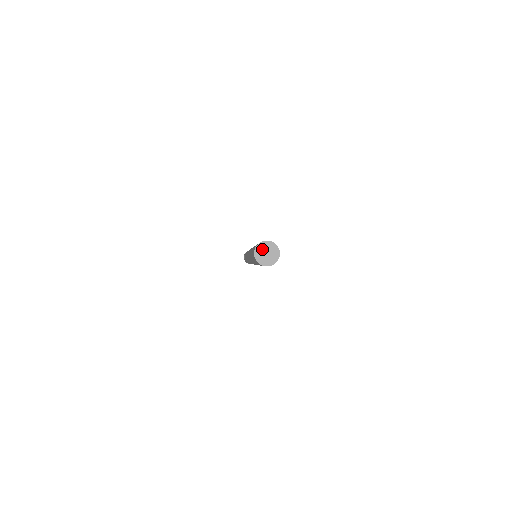
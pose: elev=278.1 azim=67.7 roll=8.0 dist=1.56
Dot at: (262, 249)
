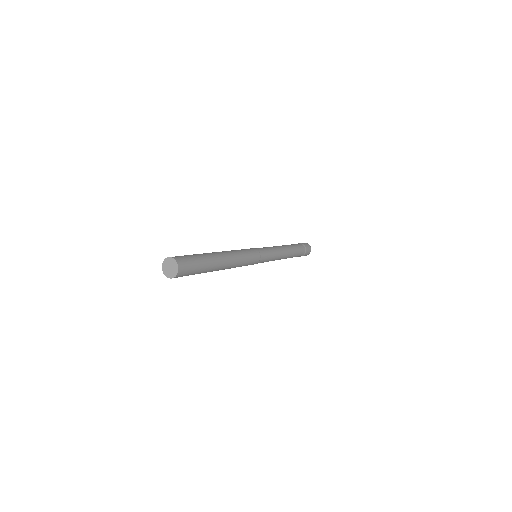
Dot at: (166, 266)
